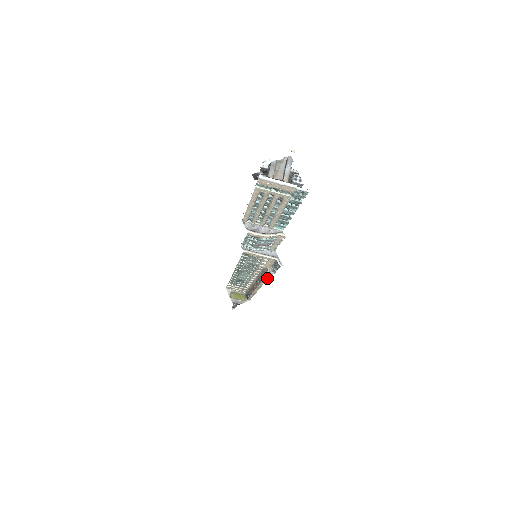
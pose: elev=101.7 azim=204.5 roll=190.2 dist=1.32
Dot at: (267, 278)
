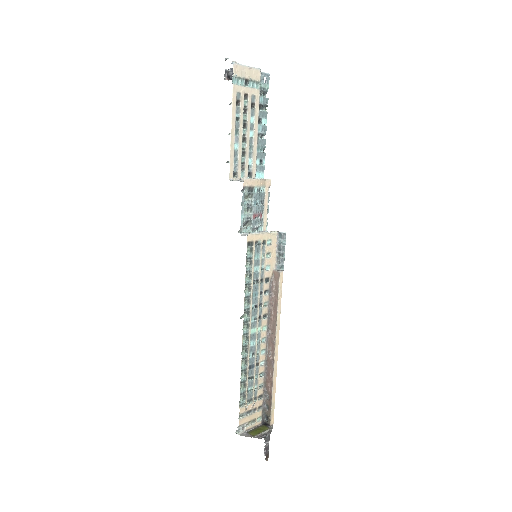
Dot at: (281, 287)
